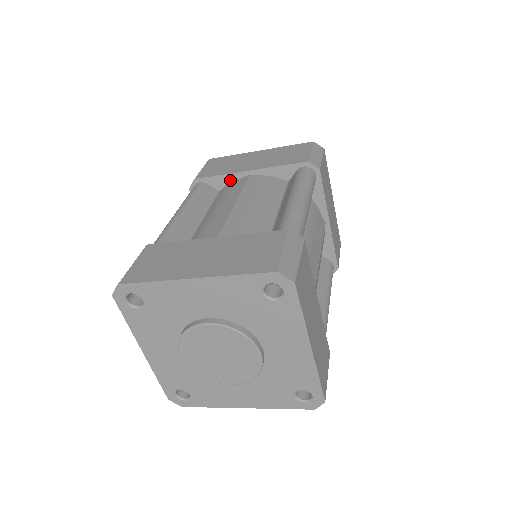
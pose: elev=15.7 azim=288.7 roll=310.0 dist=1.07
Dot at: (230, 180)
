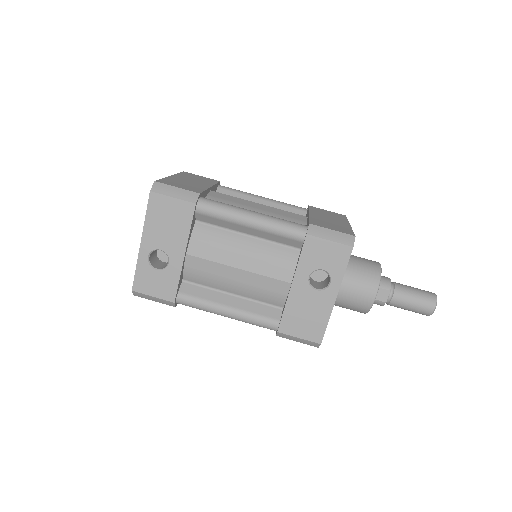
Dot at: occluded
